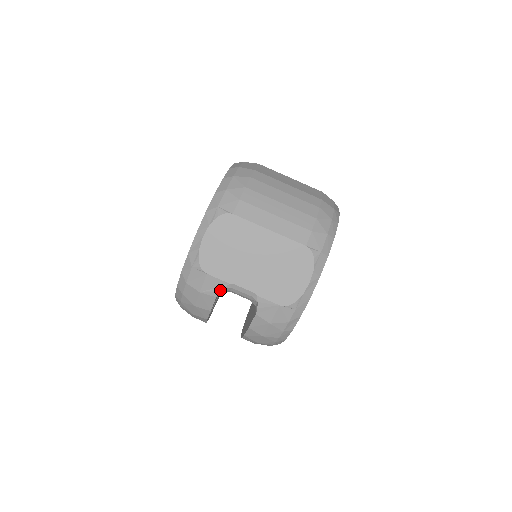
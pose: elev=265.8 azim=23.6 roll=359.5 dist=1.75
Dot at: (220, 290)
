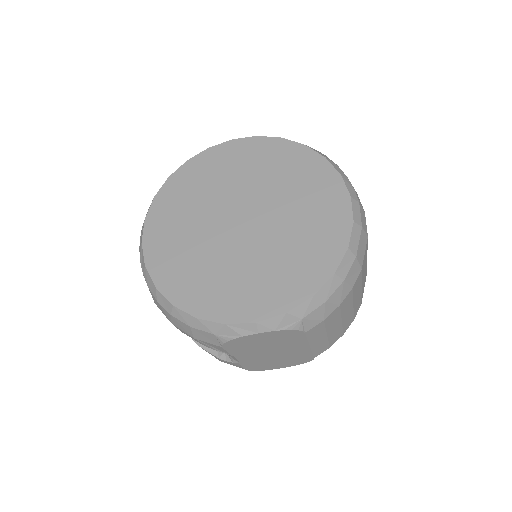
Dot at: occluded
